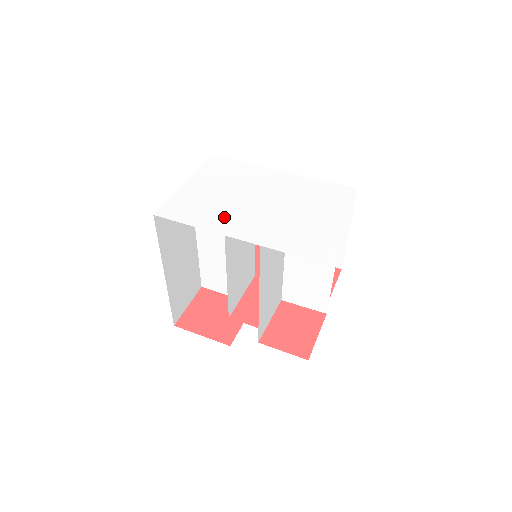
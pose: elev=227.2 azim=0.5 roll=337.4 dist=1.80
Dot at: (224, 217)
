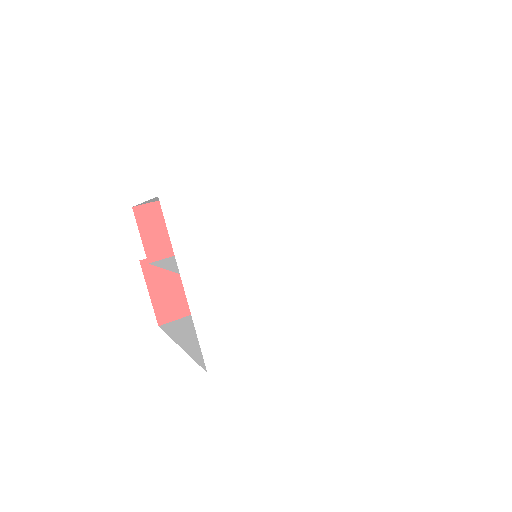
Dot at: (280, 310)
